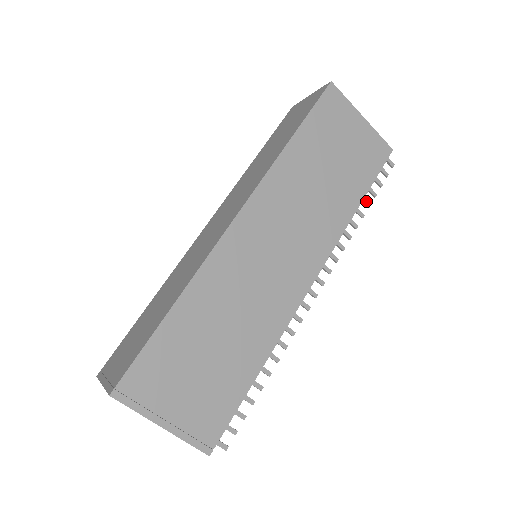
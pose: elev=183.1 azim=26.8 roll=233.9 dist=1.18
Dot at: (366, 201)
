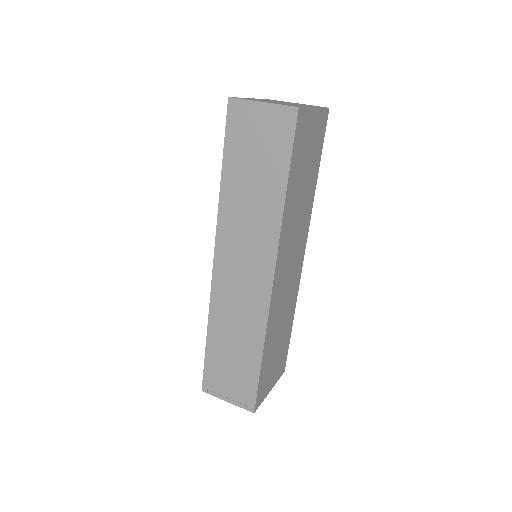
Dot at: occluded
